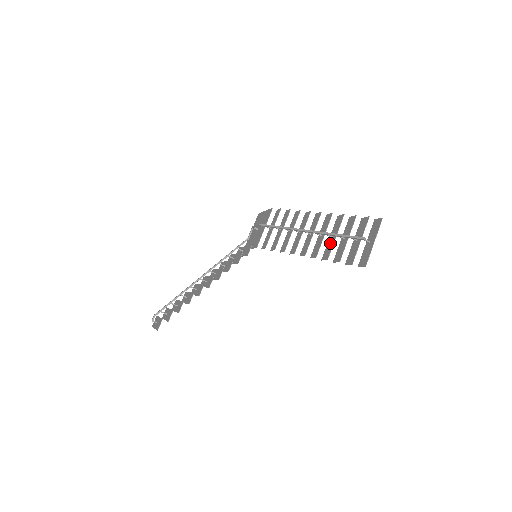
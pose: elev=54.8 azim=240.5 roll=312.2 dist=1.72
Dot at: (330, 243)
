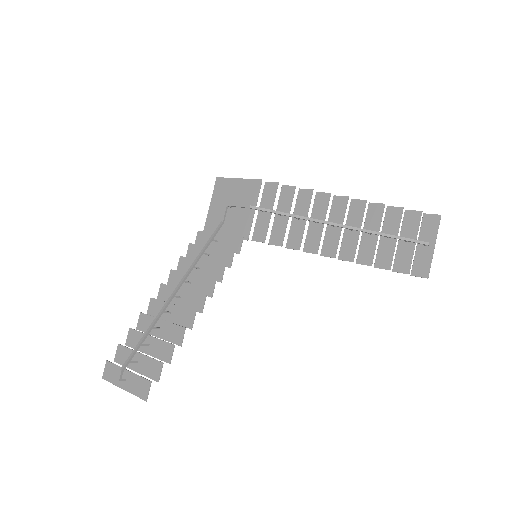
Dot at: (368, 242)
